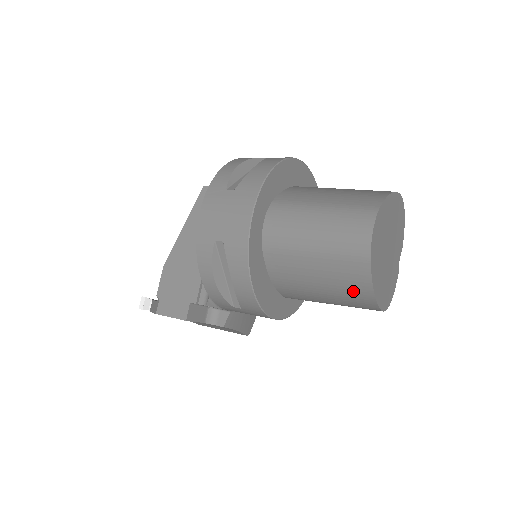
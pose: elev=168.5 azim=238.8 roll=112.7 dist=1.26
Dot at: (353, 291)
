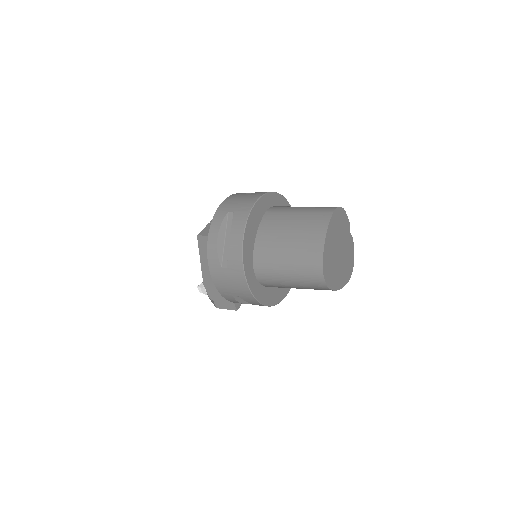
Dot at: occluded
